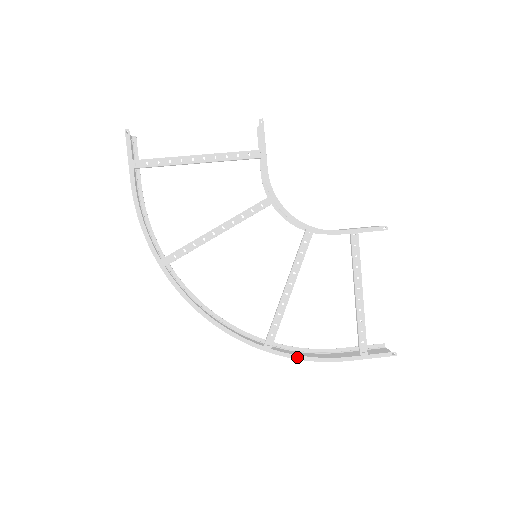
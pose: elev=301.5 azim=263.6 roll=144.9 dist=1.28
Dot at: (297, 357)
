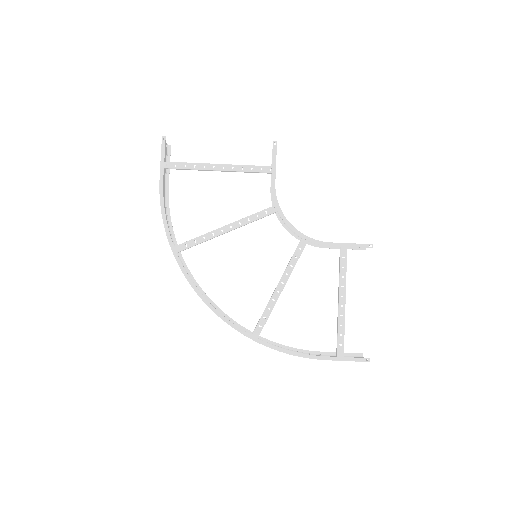
Dot at: (280, 349)
